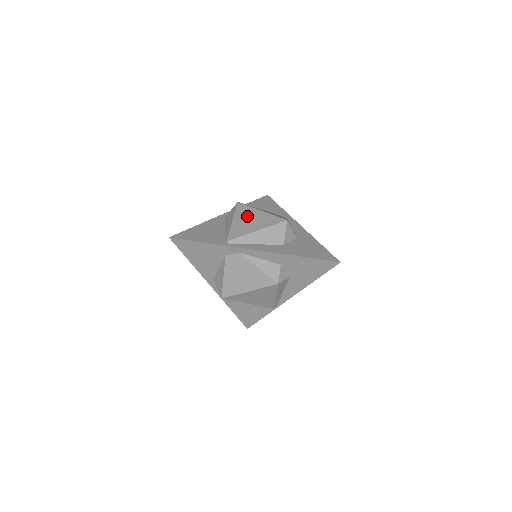
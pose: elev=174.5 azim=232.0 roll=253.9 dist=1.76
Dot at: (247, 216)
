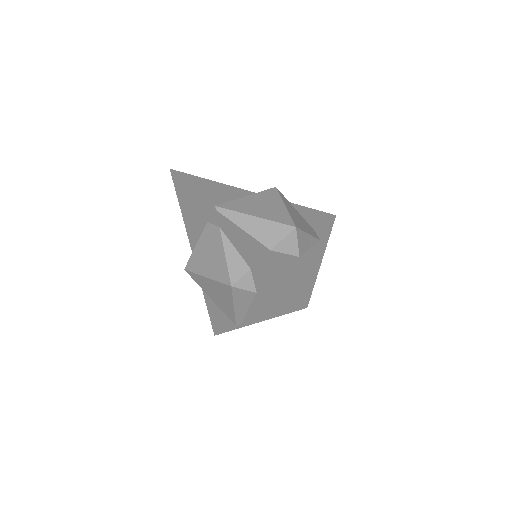
Dot at: (265, 201)
